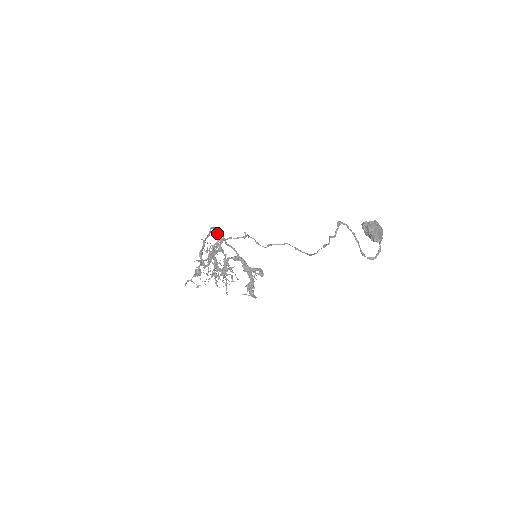
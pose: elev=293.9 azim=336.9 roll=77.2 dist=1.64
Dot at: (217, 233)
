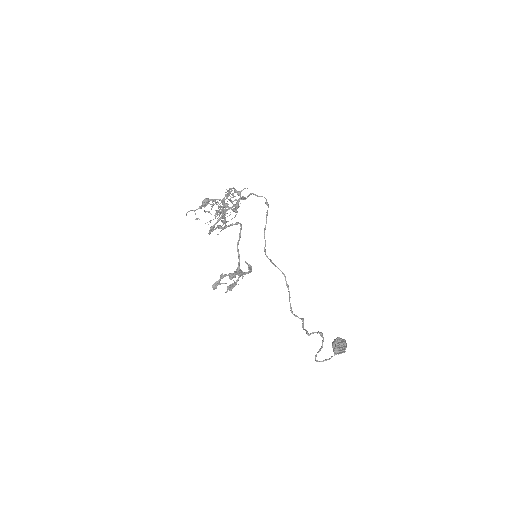
Dot at: (243, 199)
